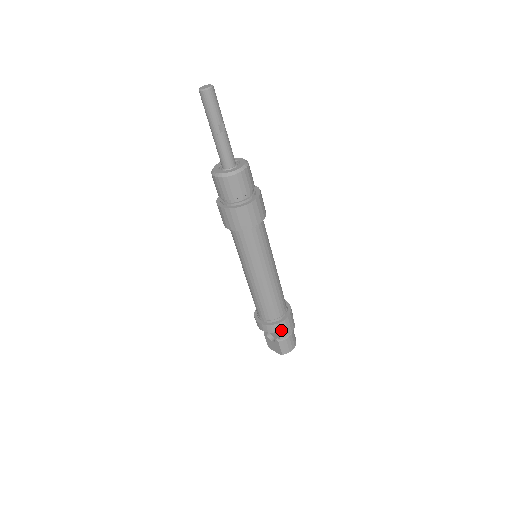
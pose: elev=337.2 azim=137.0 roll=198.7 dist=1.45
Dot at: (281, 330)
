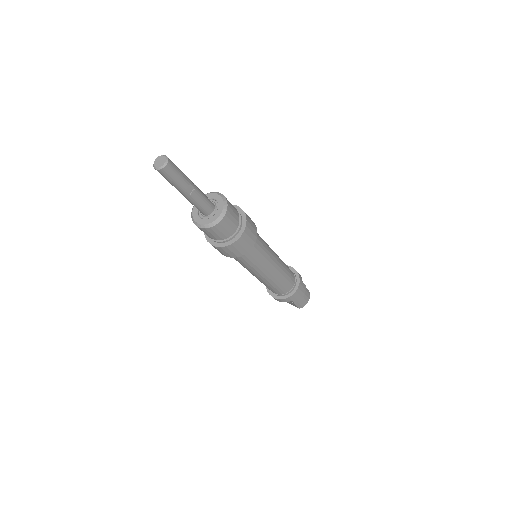
Dot at: (294, 298)
